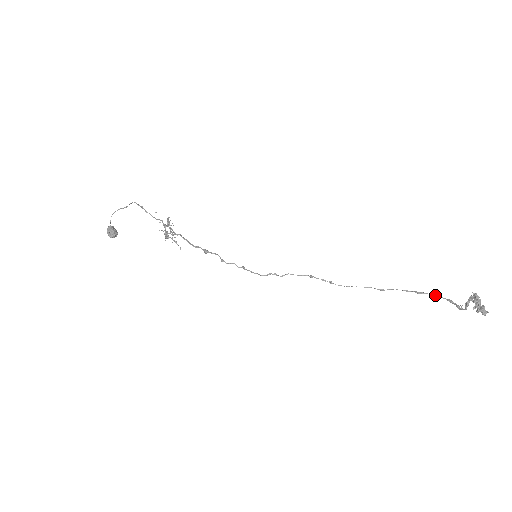
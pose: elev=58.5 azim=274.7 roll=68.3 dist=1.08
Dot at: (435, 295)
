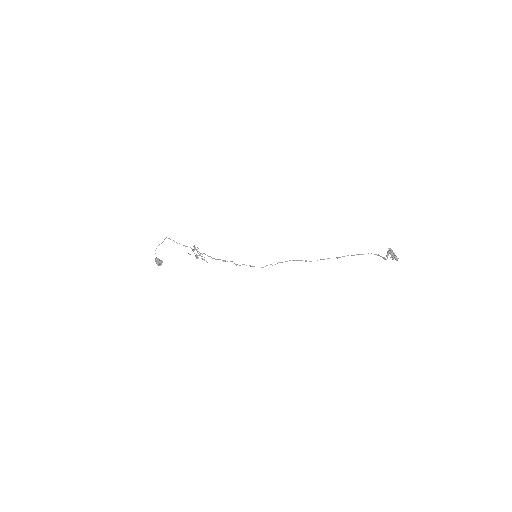
Dot at: occluded
